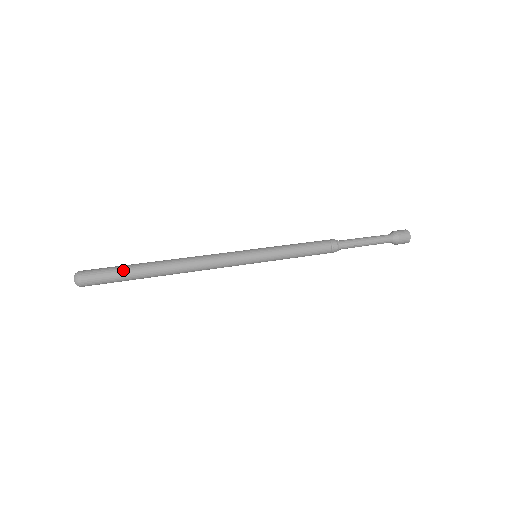
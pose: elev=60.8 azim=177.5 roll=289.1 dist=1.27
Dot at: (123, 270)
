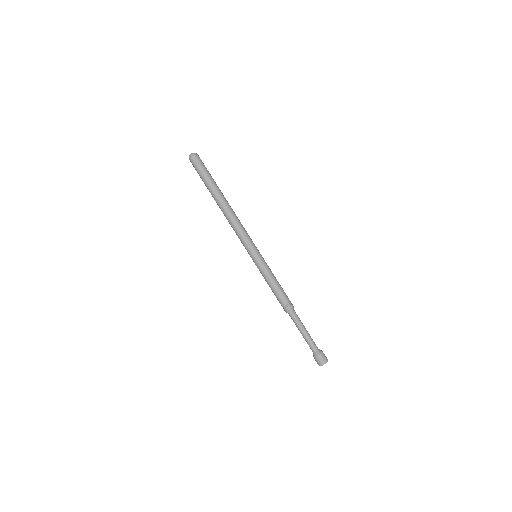
Dot at: (209, 177)
